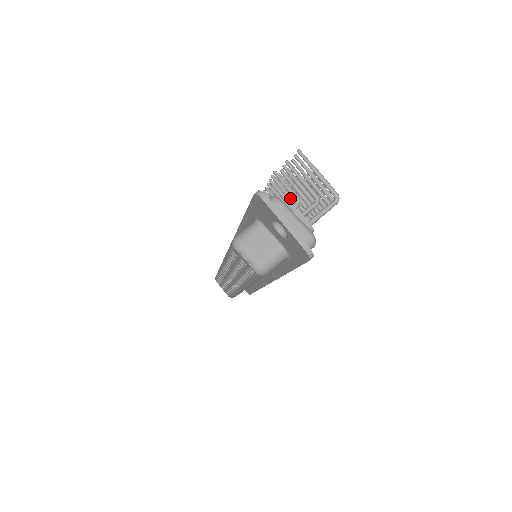
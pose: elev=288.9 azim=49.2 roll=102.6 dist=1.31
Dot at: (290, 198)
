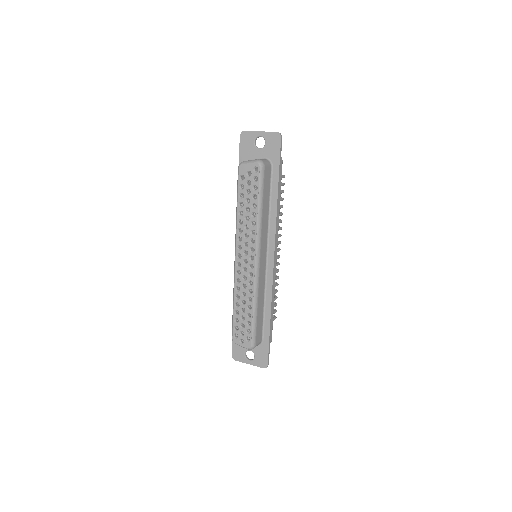
Dot at: occluded
